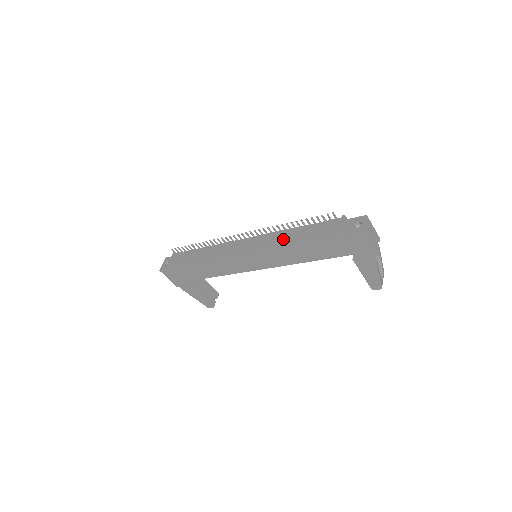
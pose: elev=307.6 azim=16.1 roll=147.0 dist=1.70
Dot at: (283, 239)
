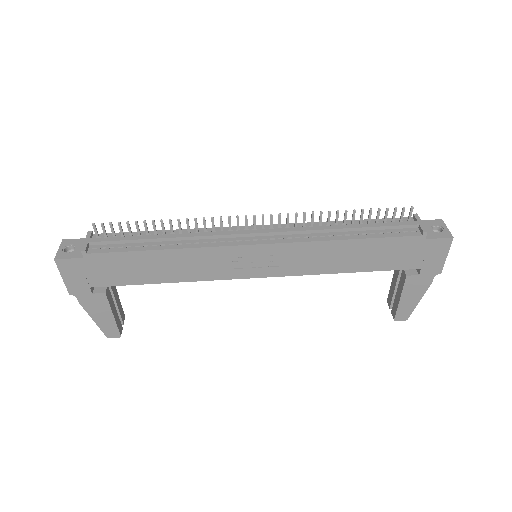
Dot at: (327, 233)
